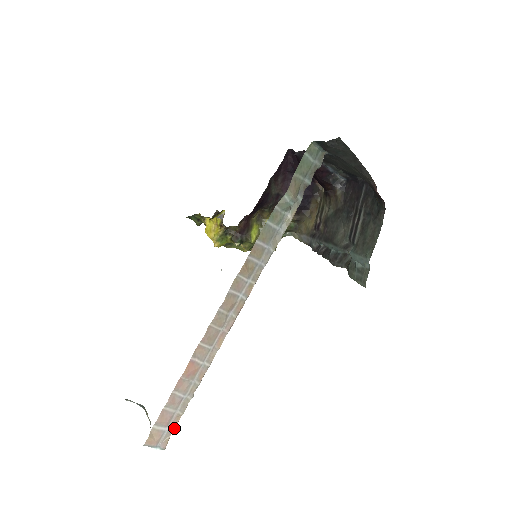
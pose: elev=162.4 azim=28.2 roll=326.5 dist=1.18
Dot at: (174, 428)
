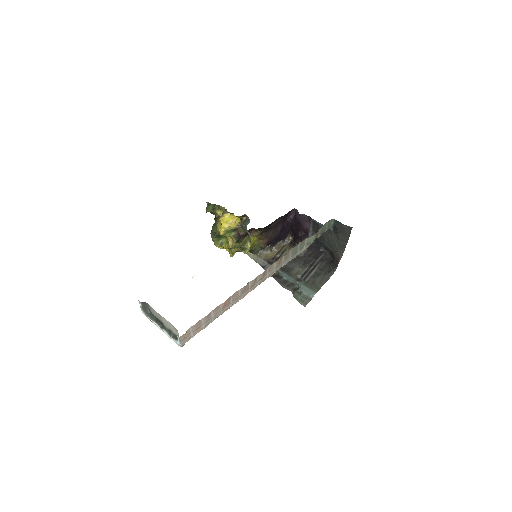
Dot at: (194, 335)
